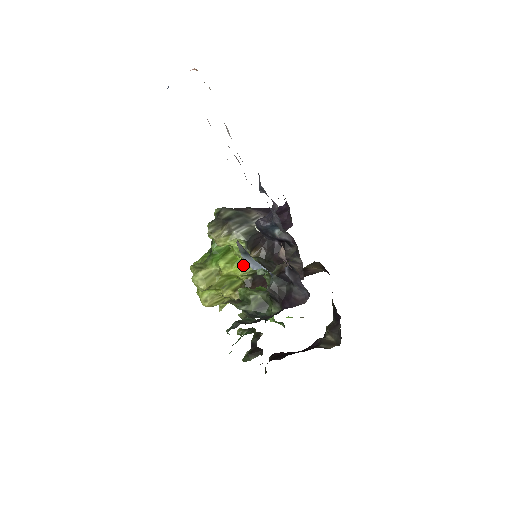
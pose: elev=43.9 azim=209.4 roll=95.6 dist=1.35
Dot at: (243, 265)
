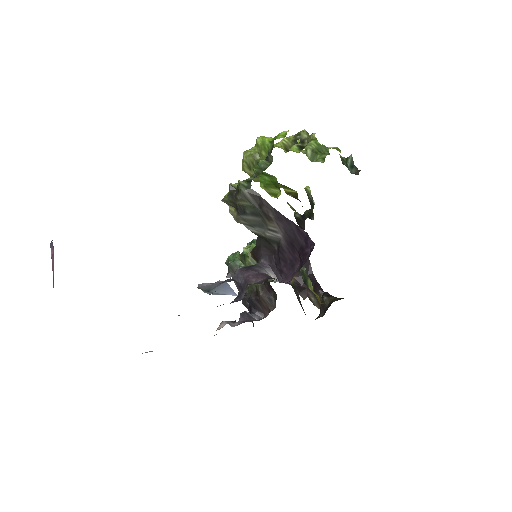
Dot at: (287, 202)
